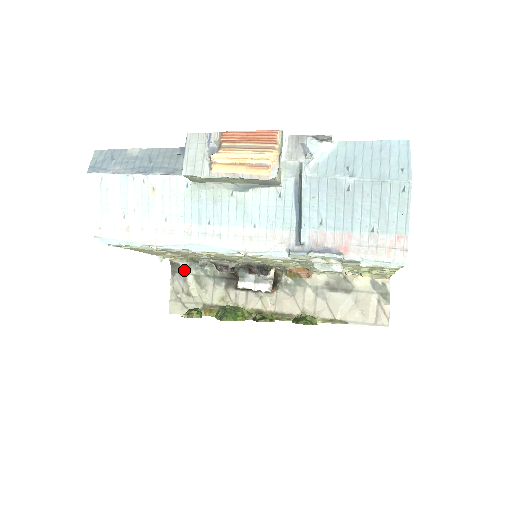
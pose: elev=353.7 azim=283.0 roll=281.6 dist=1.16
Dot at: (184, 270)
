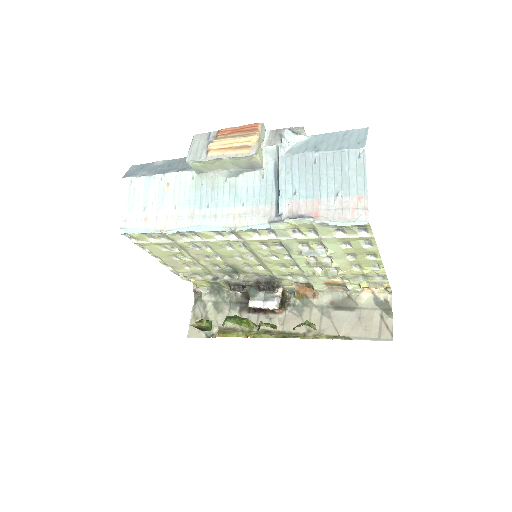
Dot at: (205, 297)
